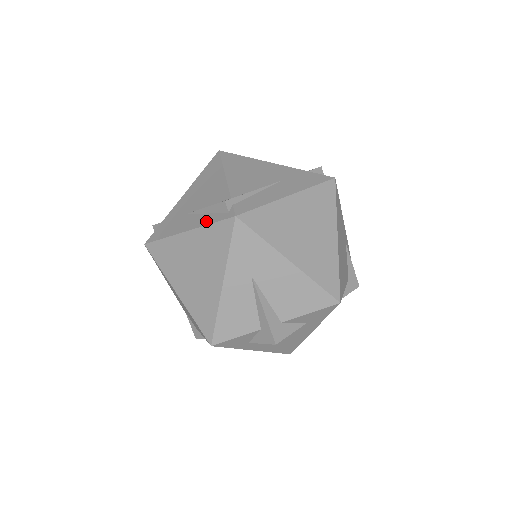
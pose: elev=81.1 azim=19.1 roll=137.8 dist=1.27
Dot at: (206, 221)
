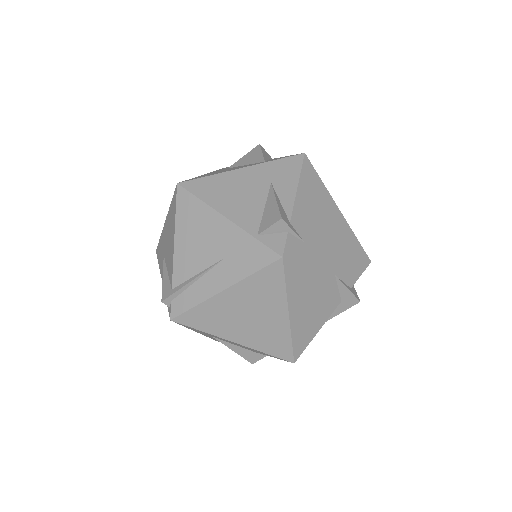
Dot at: occluded
